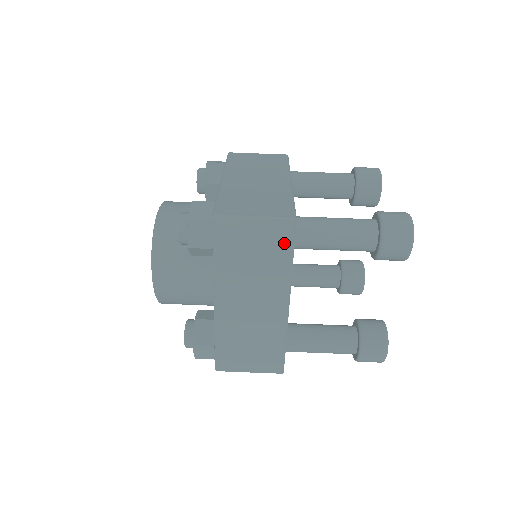
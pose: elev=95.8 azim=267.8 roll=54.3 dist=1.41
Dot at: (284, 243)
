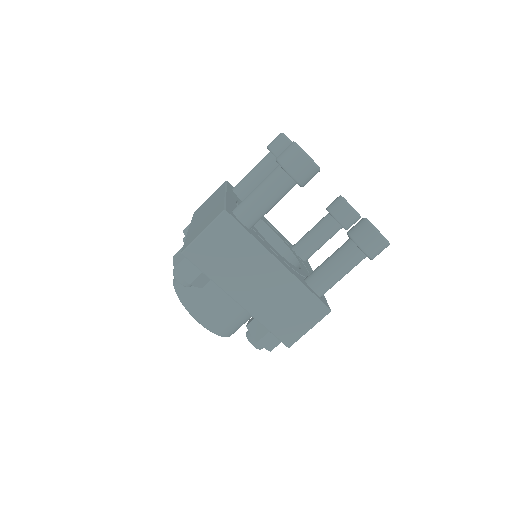
Dot at: occluded
